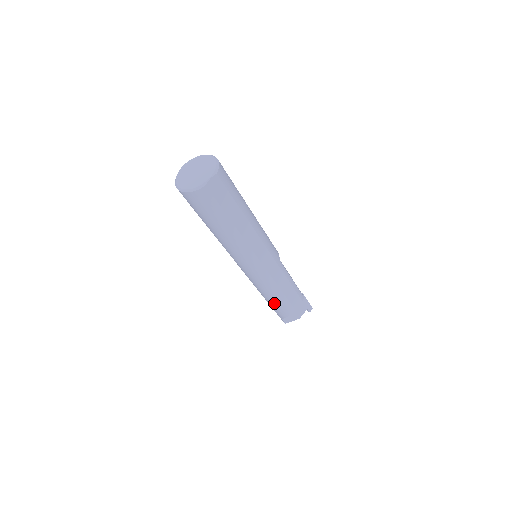
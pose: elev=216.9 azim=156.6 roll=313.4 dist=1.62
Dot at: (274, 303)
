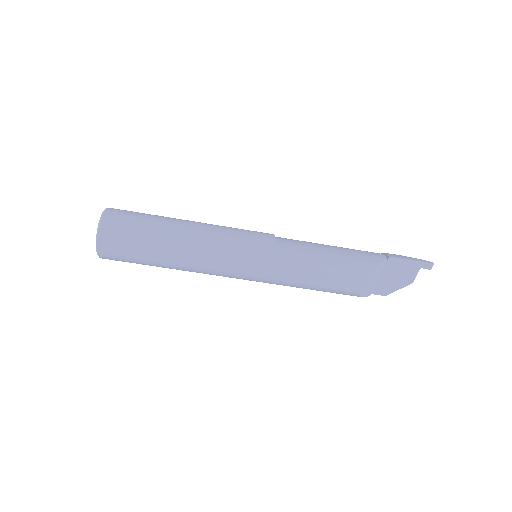
Dot at: occluded
